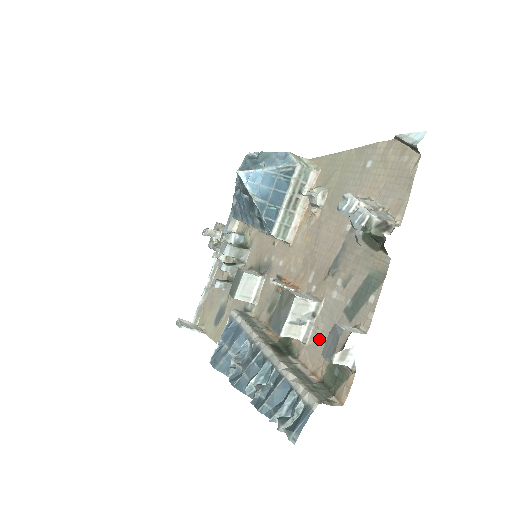
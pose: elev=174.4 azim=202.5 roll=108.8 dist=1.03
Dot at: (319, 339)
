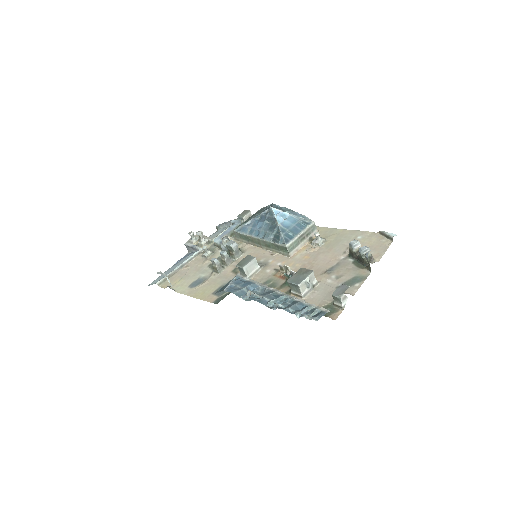
Dot at: (315, 297)
